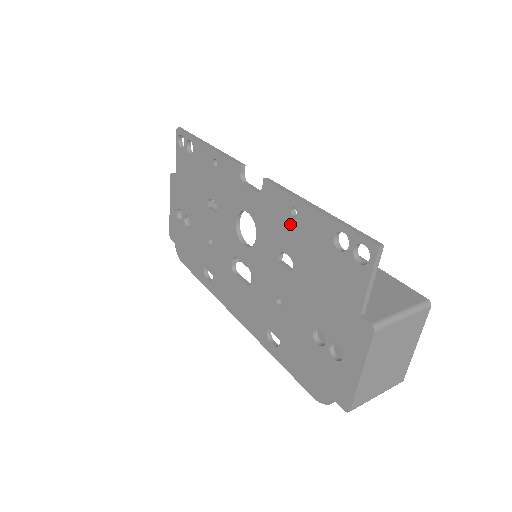
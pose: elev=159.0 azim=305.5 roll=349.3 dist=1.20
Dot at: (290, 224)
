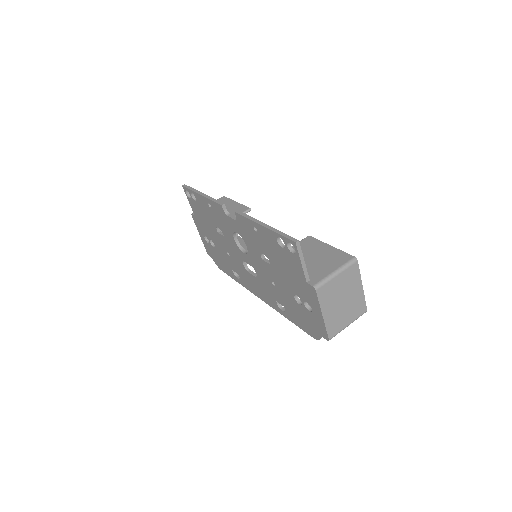
Dot at: (257, 236)
